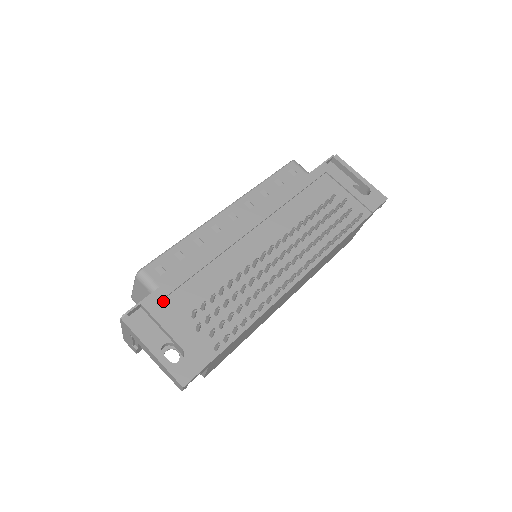
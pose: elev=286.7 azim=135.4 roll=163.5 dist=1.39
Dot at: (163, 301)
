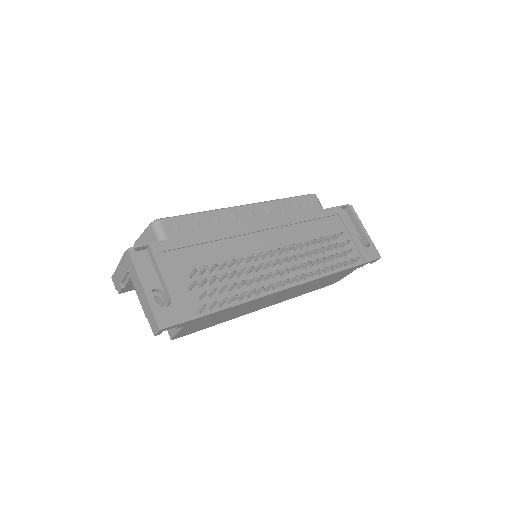
Dot at: (169, 252)
